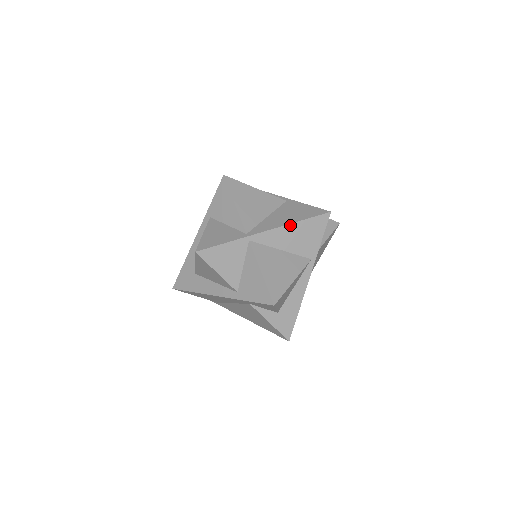
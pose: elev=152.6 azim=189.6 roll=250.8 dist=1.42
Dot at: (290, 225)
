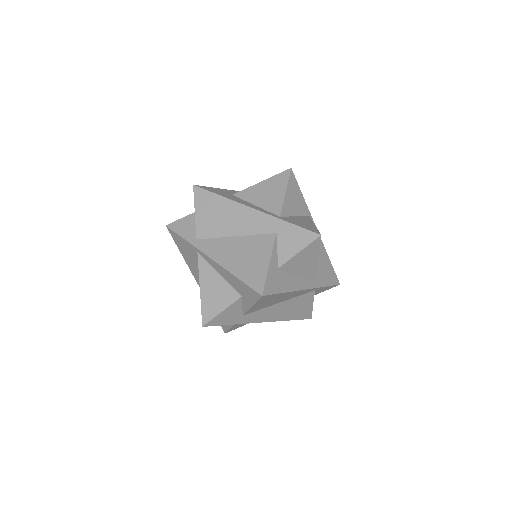
Dot at: (325, 250)
